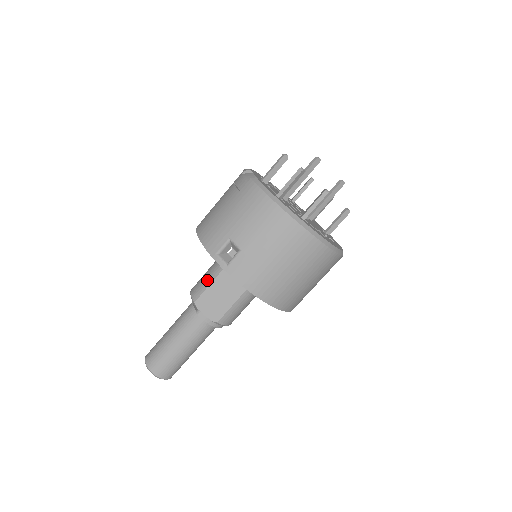
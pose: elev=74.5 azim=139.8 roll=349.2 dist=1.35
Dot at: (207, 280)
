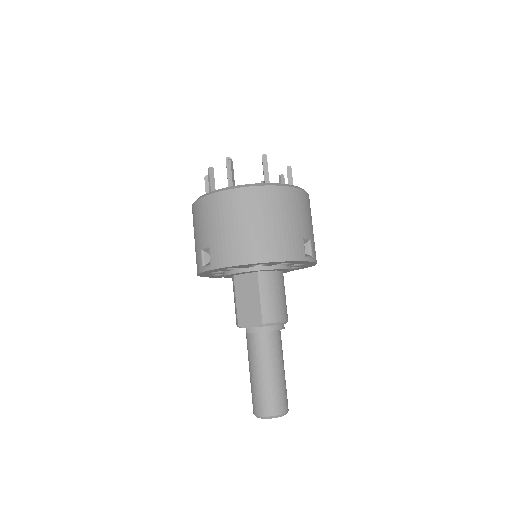
Dot at: (234, 302)
